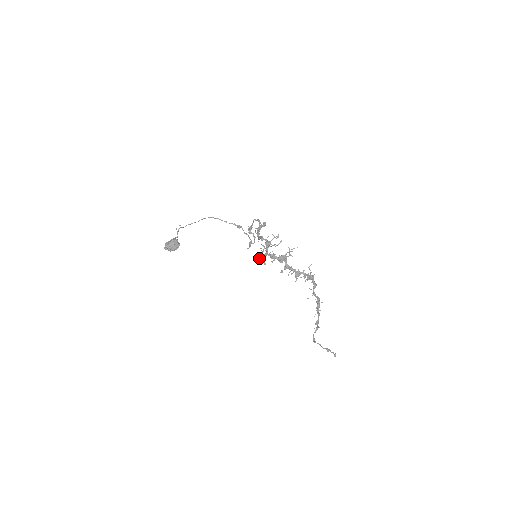
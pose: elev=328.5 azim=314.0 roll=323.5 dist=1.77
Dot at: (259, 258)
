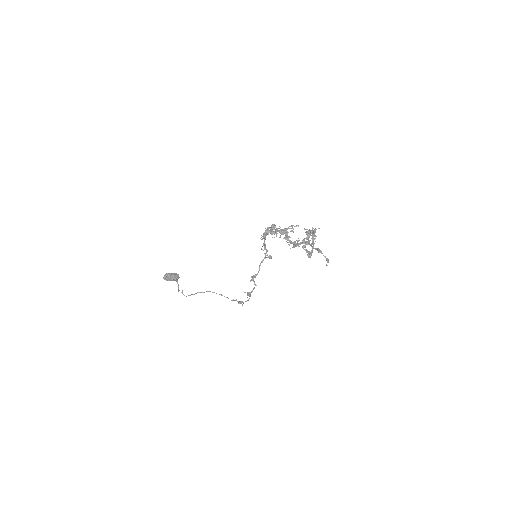
Dot at: occluded
